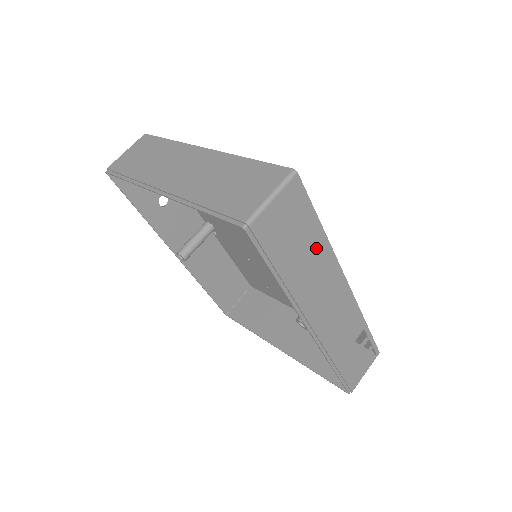
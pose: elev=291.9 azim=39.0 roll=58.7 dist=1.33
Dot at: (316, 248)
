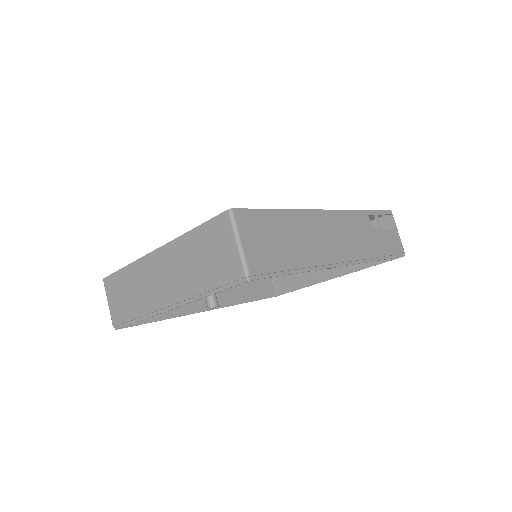
Dot at: (292, 224)
